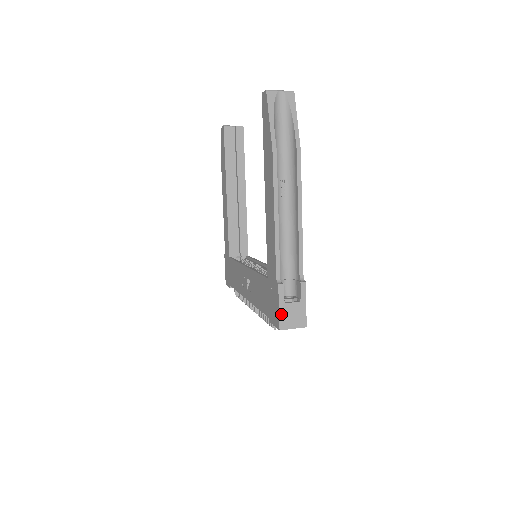
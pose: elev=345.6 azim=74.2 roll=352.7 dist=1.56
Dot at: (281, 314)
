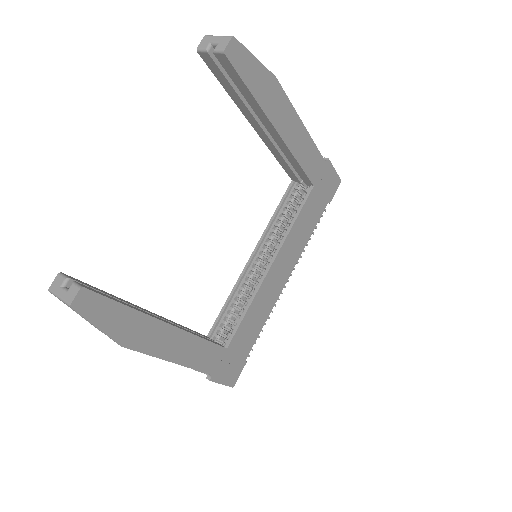
Dot at: occluded
